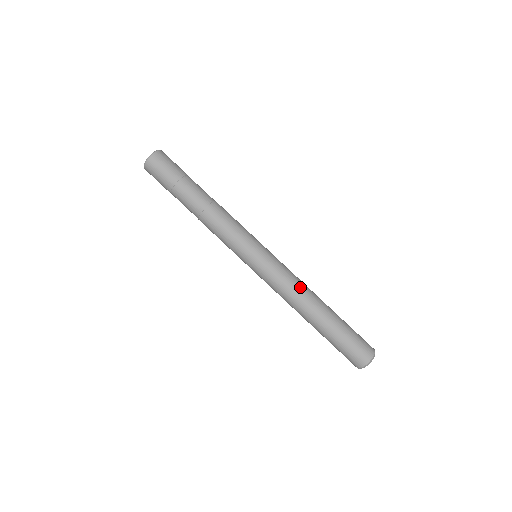
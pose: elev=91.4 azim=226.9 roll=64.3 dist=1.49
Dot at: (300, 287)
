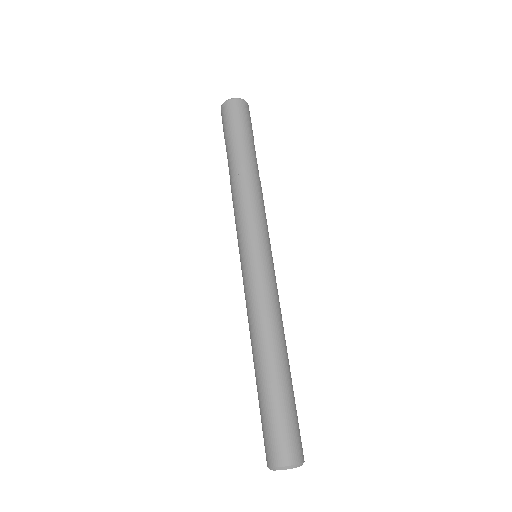
Dot at: (274, 317)
